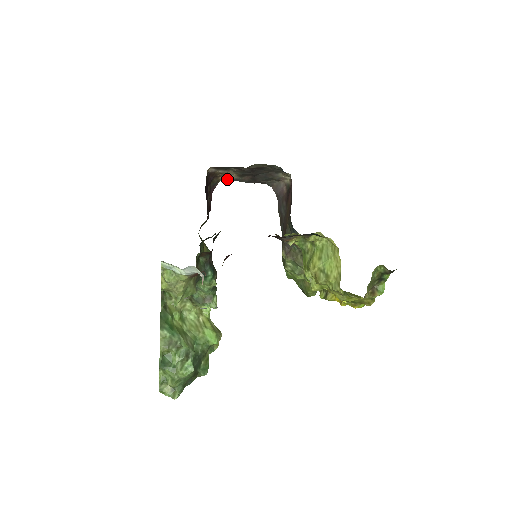
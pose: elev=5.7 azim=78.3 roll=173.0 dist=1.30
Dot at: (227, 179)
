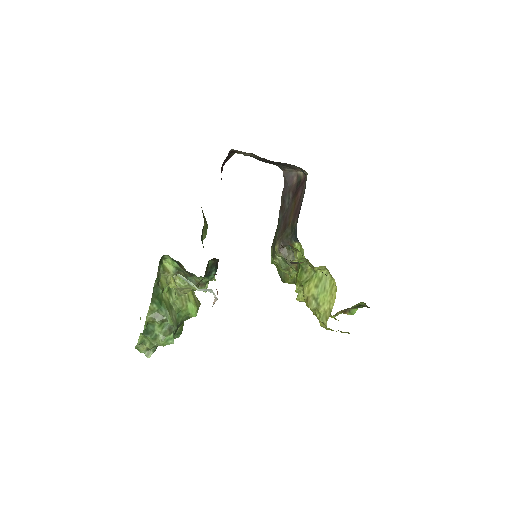
Dot at: occluded
